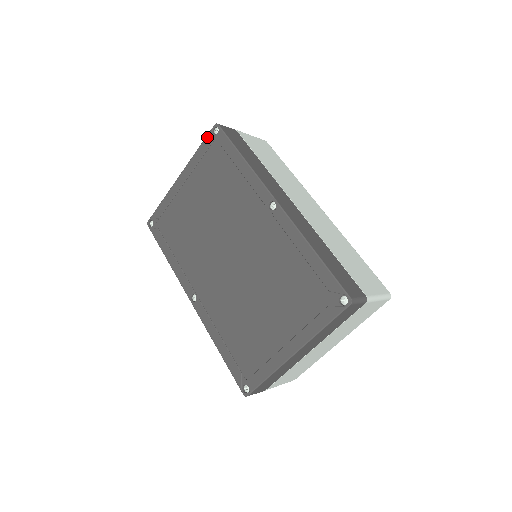
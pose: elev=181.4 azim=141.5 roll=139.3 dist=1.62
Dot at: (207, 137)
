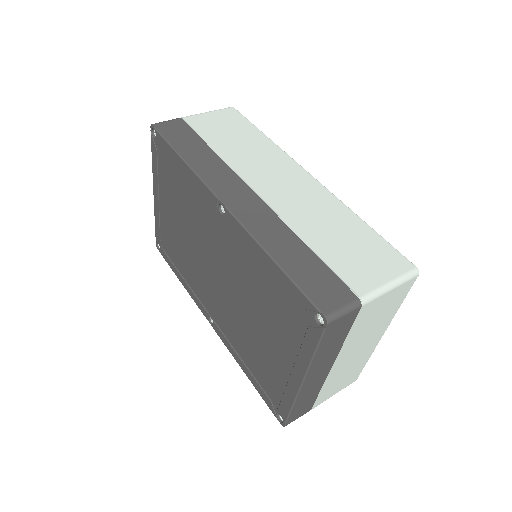
Dot at: (151, 143)
